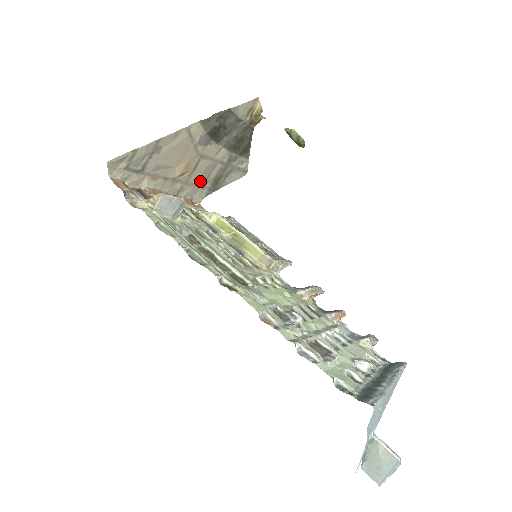
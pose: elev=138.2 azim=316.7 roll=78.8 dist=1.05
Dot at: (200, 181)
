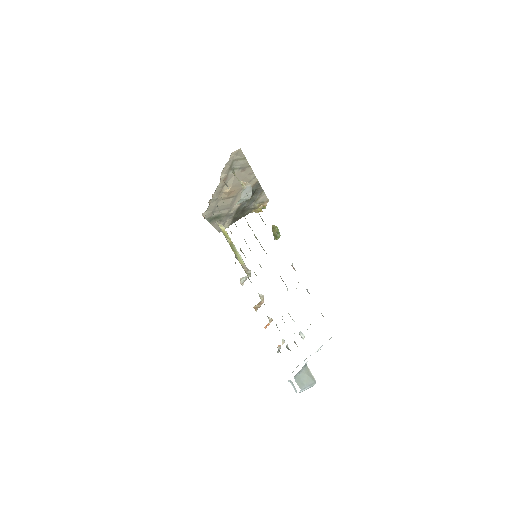
Dot at: (218, 207)
